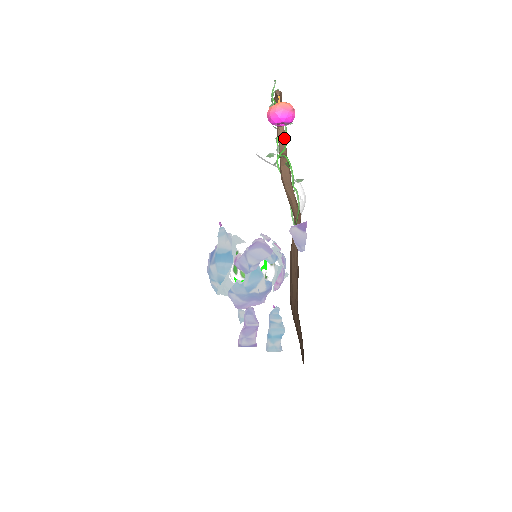
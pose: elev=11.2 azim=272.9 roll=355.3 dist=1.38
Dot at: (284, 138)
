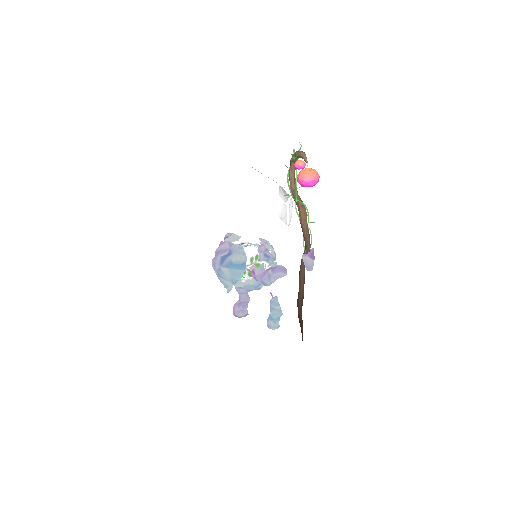
Dot at: (295, 179)
